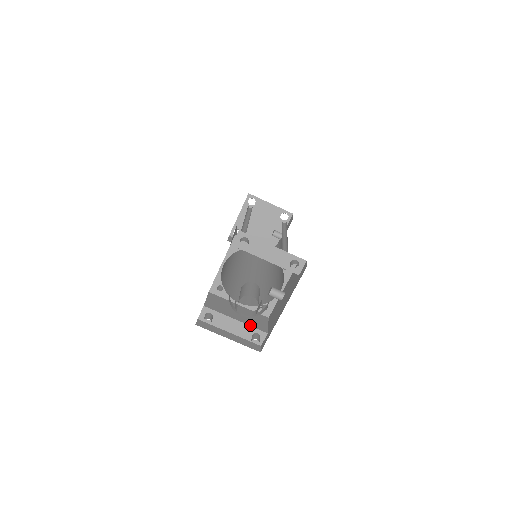
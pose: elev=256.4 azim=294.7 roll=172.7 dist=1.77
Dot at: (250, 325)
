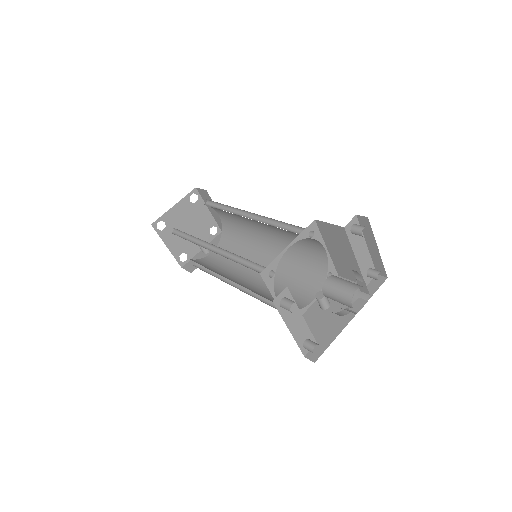
Dot at: (308, 327)
